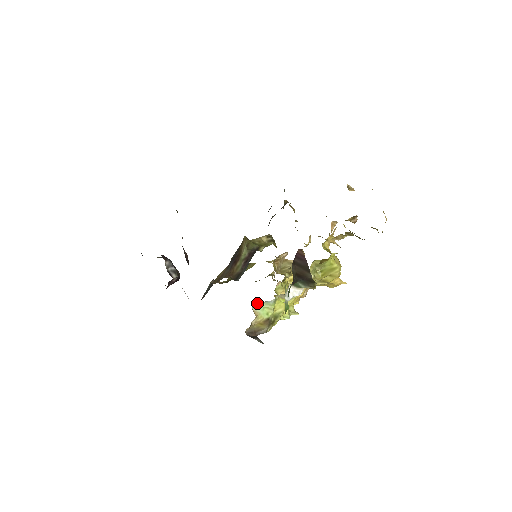
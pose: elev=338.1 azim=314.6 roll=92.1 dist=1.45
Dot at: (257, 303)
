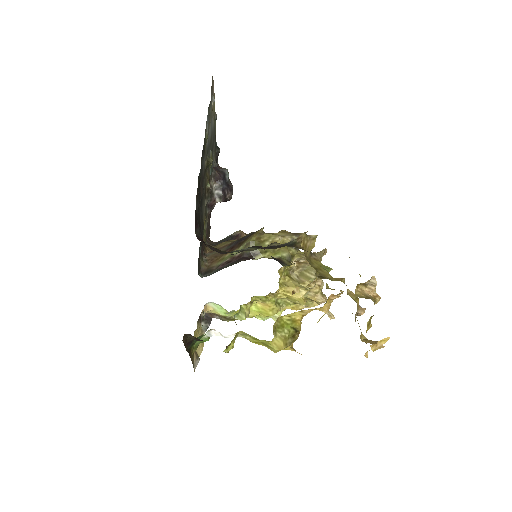
Dot at: occluded
